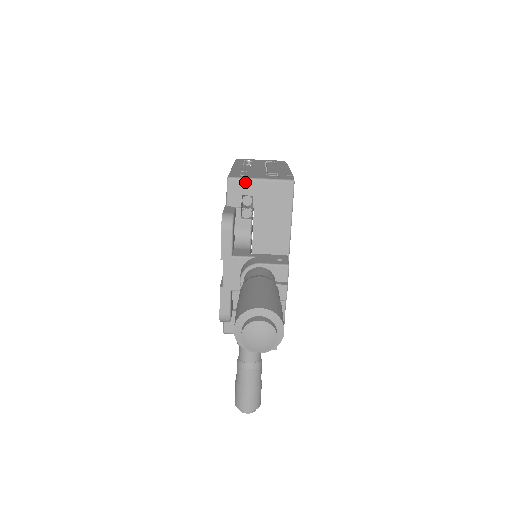
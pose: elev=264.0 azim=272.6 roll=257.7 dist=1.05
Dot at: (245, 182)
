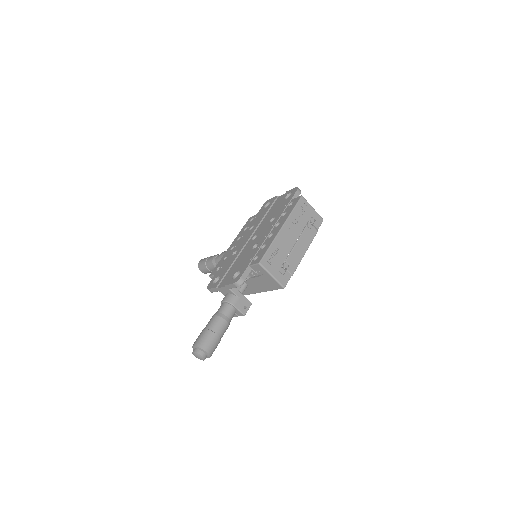
Dot at: (265, 271)
